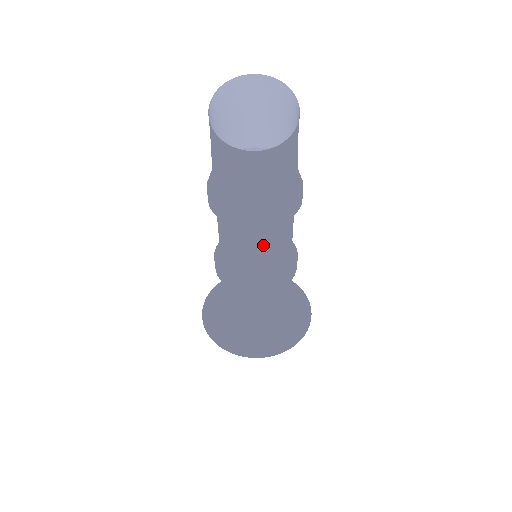
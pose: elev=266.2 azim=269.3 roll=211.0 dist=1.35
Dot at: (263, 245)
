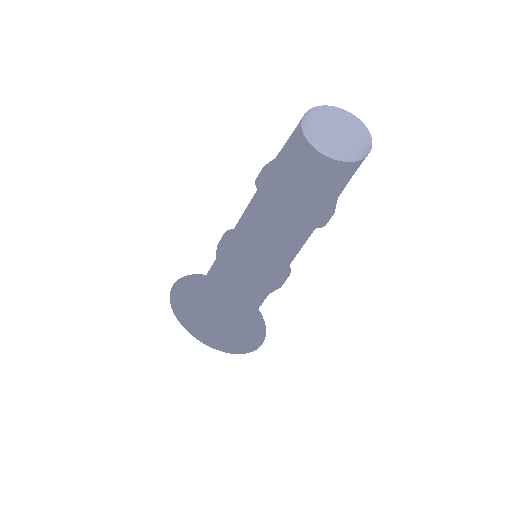
Dot at: (272, 234)
